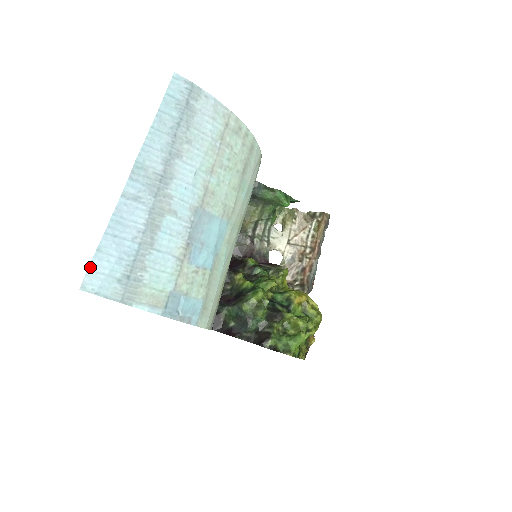
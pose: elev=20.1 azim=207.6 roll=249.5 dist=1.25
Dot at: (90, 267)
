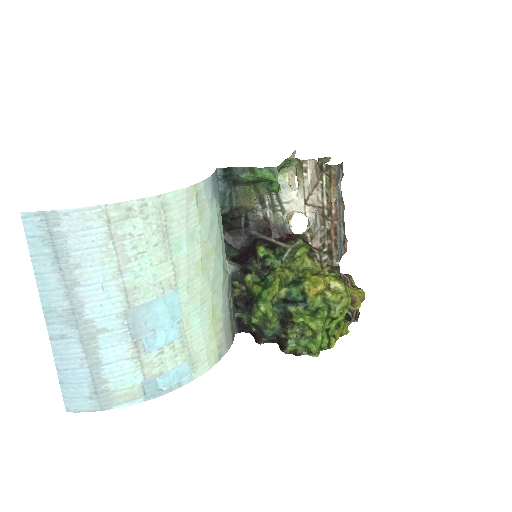
Dot at: (63, 396)
